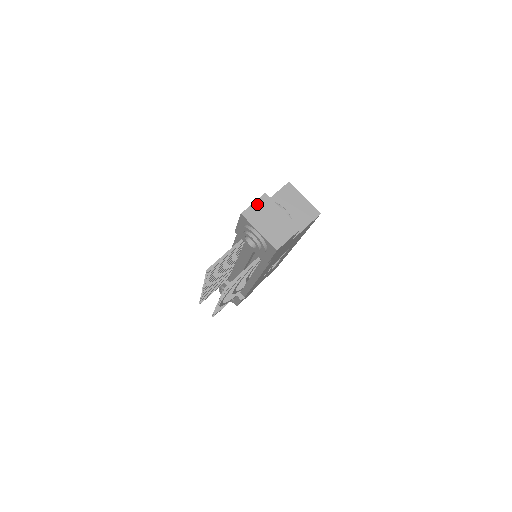
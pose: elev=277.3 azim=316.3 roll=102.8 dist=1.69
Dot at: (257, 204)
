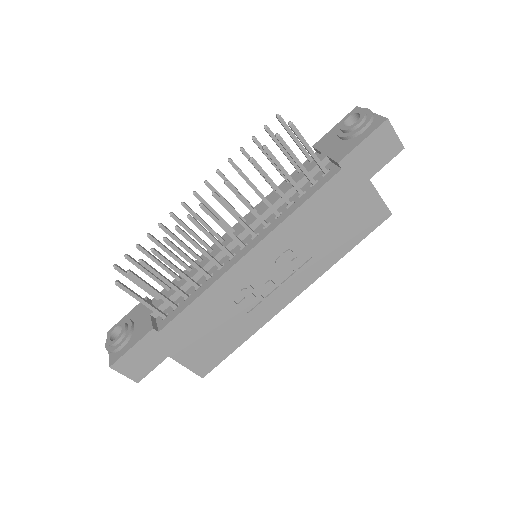
Dot at: occluded
